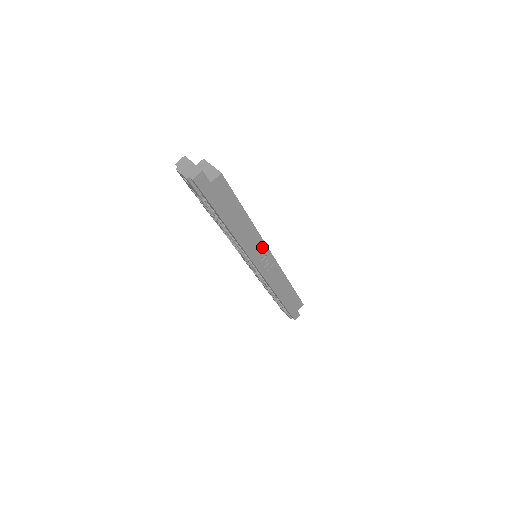
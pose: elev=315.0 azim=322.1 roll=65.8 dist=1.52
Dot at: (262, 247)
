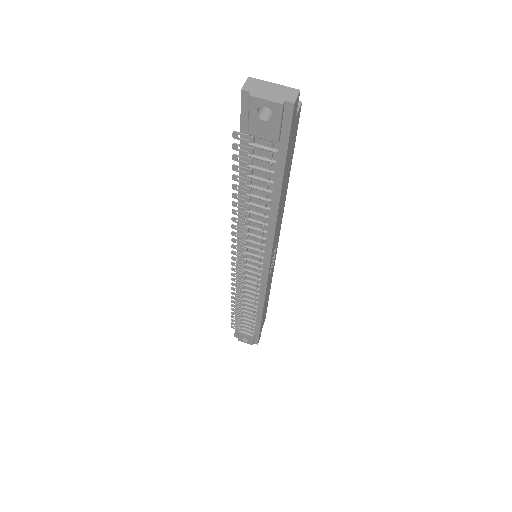
Dot at: (278, 236)
